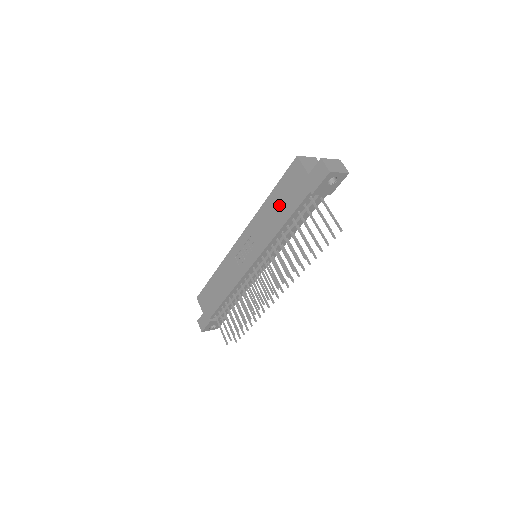
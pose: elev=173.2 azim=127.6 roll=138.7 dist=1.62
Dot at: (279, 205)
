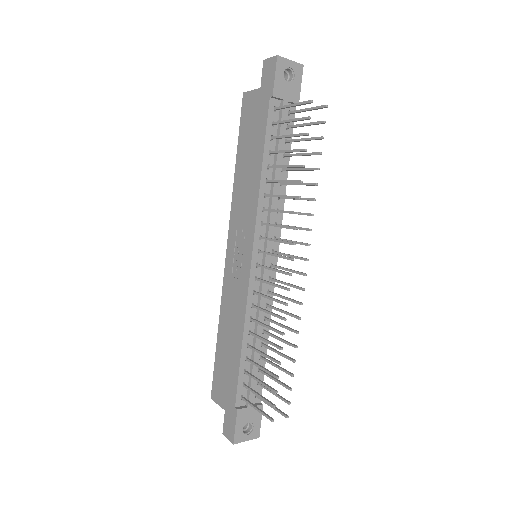
Dot at: (249, 154)
